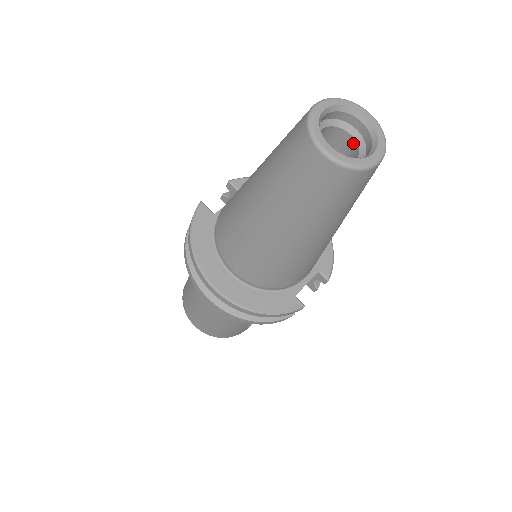
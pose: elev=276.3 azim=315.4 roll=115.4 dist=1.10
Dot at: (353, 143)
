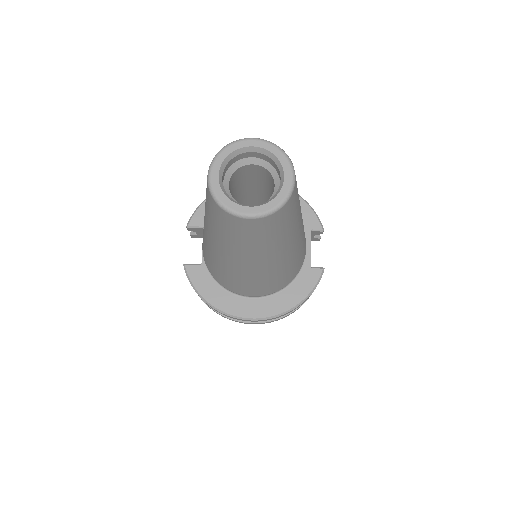
Dot at: (260, 168)
